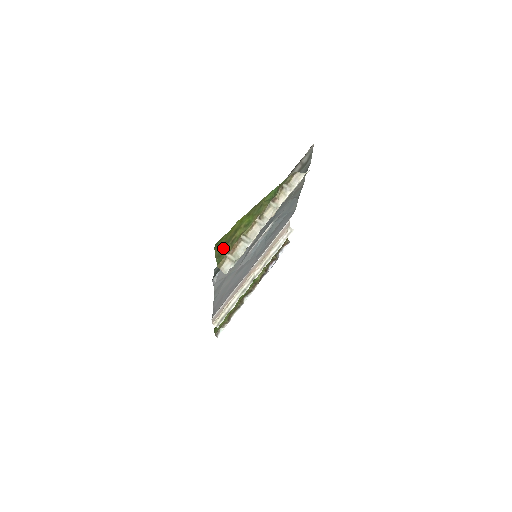
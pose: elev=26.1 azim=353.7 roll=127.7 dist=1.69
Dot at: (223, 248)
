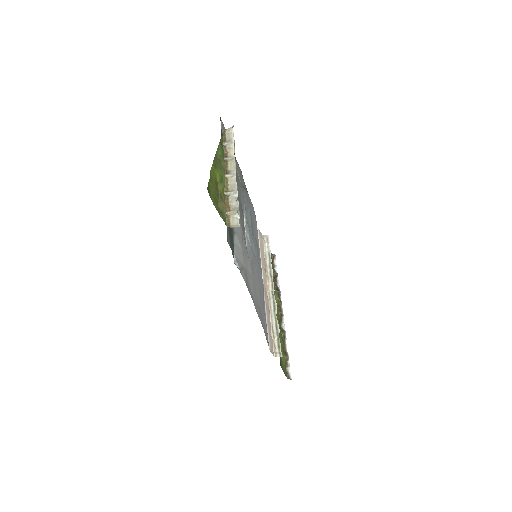
Dot at: (218, 203)
